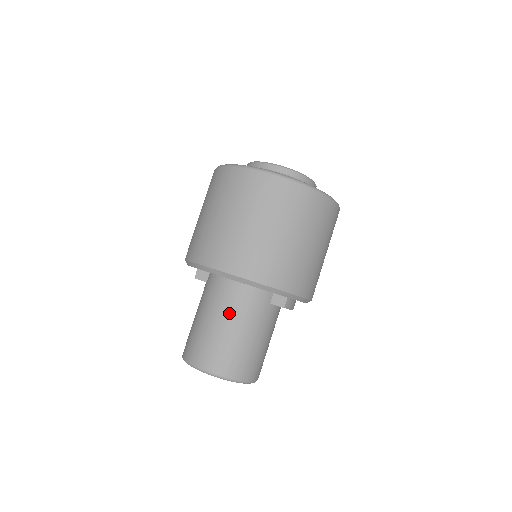
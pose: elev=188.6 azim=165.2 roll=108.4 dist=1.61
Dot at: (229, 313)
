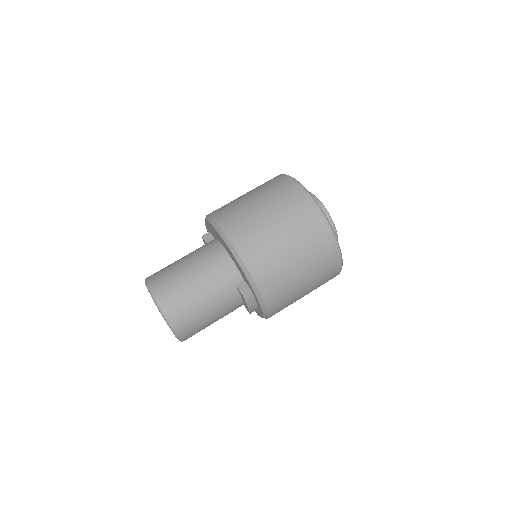
Dot at: (202, 266)
